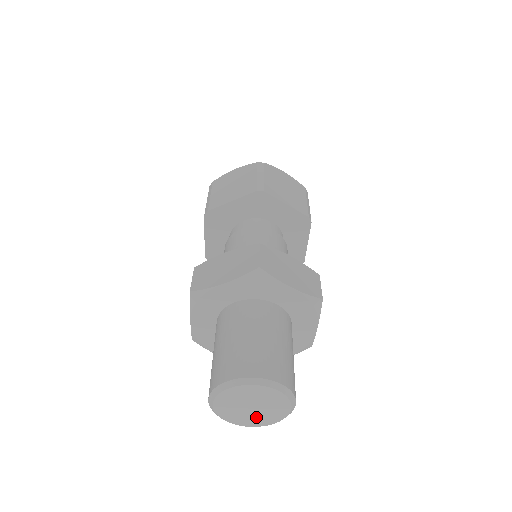
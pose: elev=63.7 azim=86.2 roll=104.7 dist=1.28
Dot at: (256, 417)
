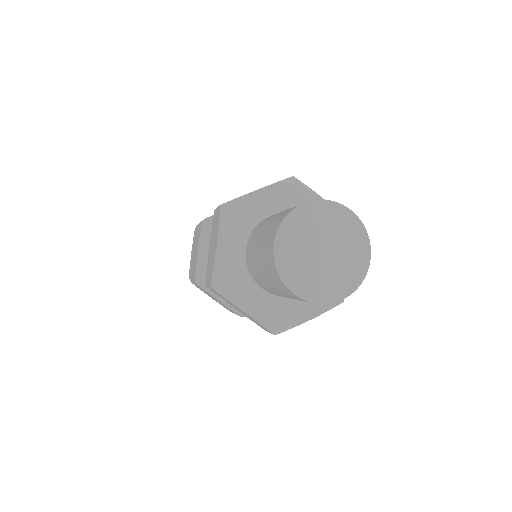
Dot at: (346, 260)
